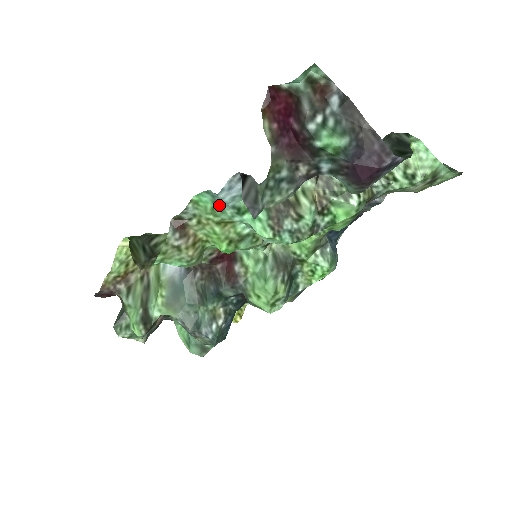
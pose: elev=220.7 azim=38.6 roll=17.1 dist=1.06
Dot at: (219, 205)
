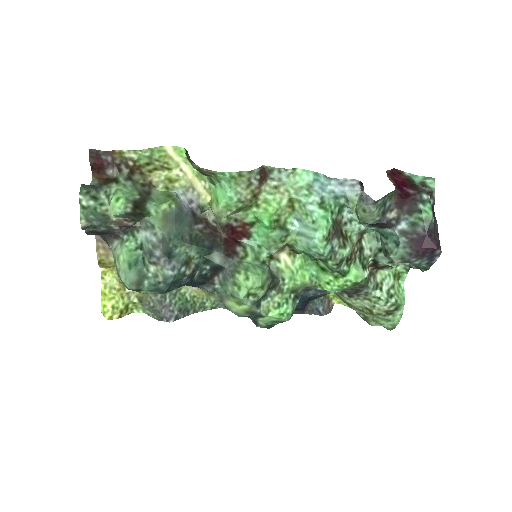
Dot at: (310, 189)
